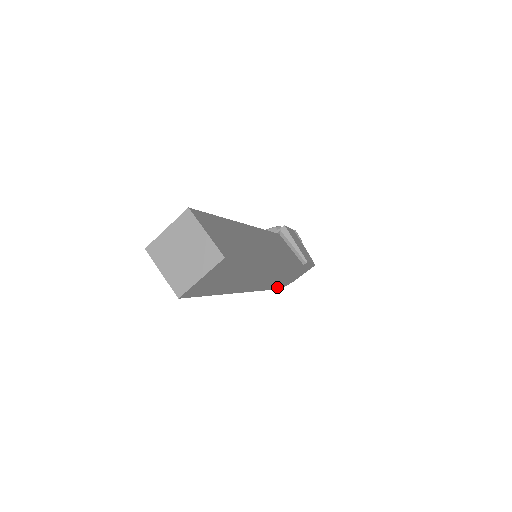
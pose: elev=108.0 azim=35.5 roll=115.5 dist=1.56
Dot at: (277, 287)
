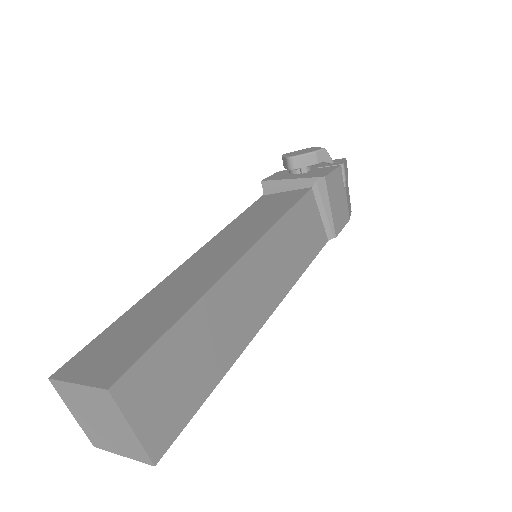
Dot at: occluded
